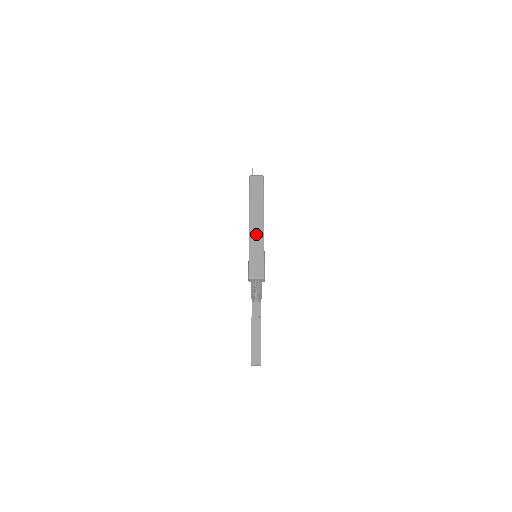
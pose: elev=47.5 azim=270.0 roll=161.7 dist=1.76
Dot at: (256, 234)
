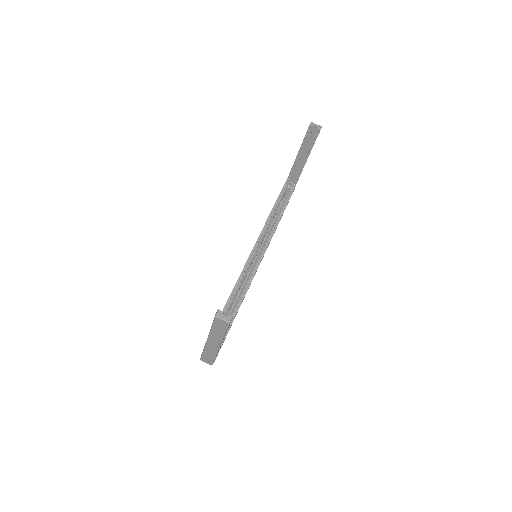
Dot at: (305, 151)
